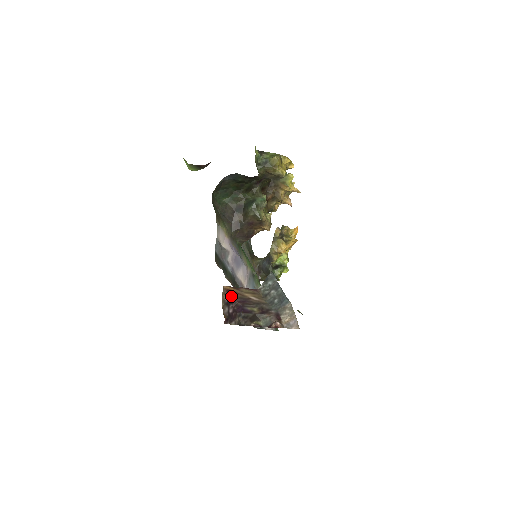
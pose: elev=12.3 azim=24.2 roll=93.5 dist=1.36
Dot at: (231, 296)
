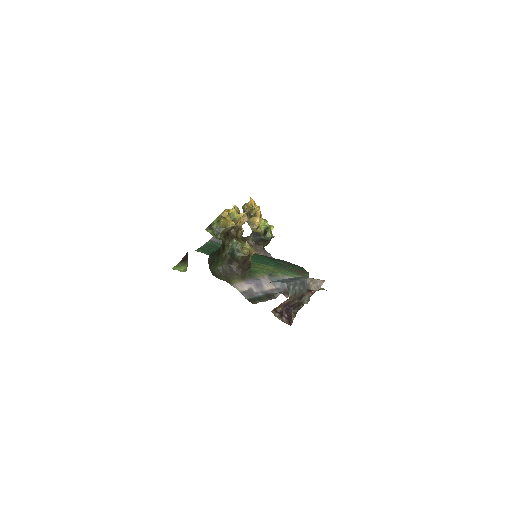
Dot at: (278, 310)
